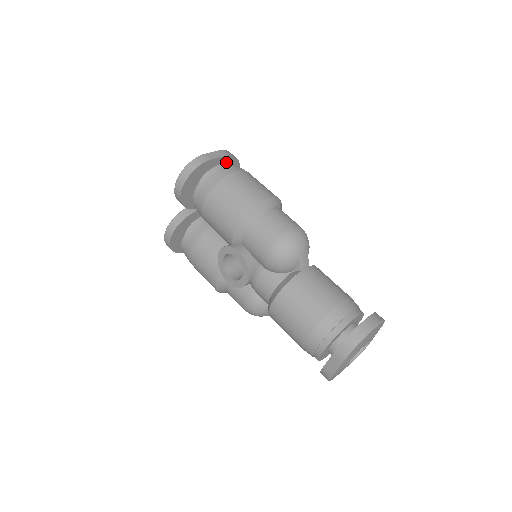
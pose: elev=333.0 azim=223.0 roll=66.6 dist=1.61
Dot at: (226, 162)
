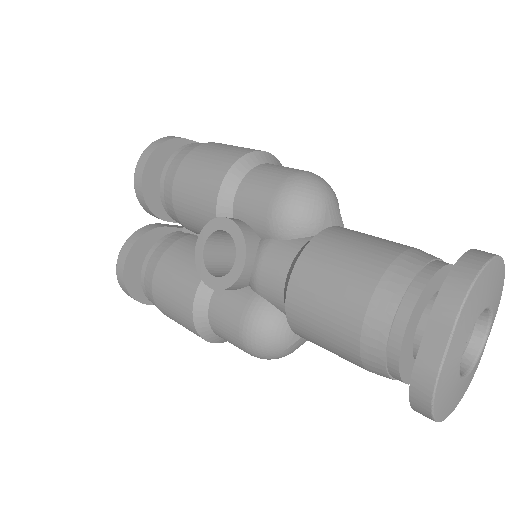
Dot at: occluded
